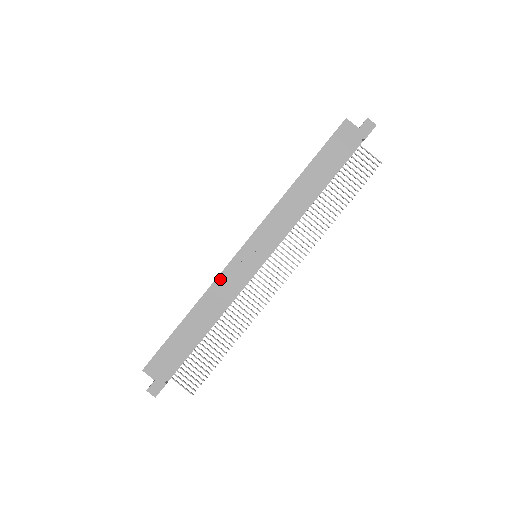
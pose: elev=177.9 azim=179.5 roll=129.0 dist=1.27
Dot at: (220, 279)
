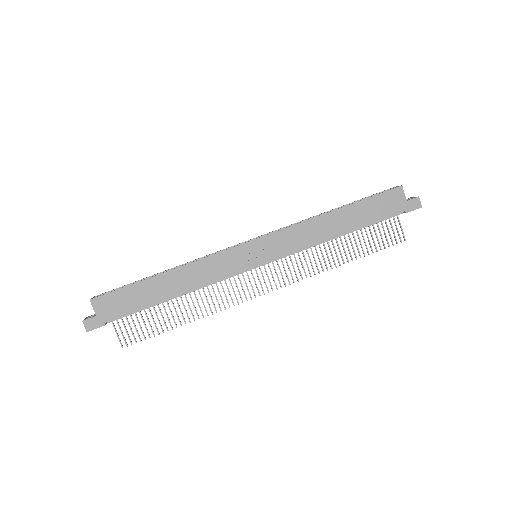
Dot at: (213, 258)
